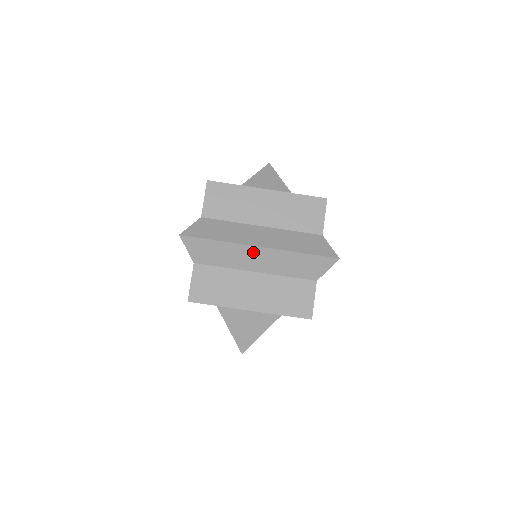
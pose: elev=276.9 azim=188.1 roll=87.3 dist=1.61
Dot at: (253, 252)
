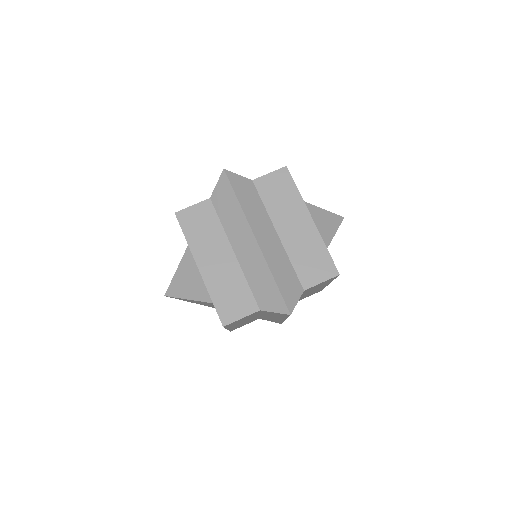
Dot at: (248, 237)
